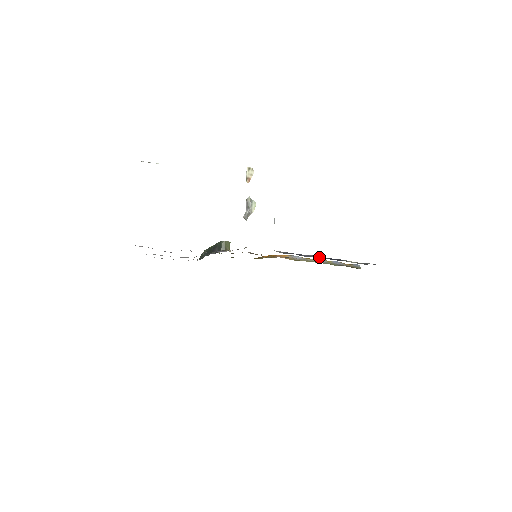
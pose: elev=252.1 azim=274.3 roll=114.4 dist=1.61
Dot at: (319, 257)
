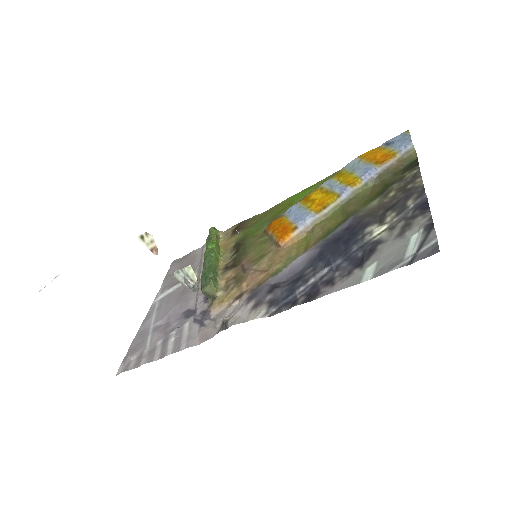
Dot at: (324, 272)
